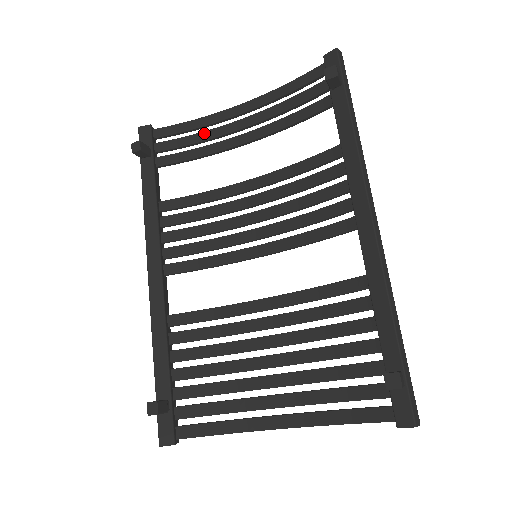
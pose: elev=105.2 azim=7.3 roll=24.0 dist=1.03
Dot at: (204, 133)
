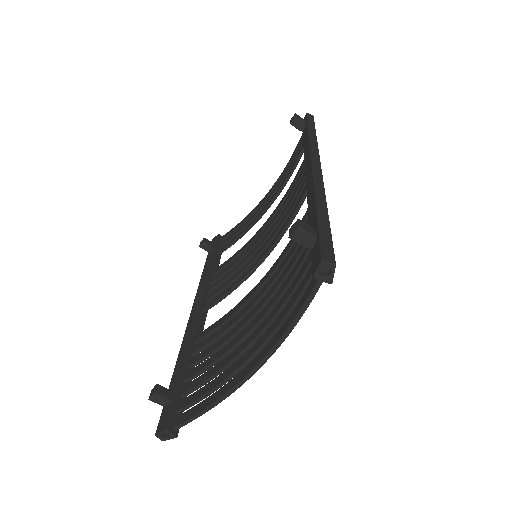
Dot at: (248, 220)
